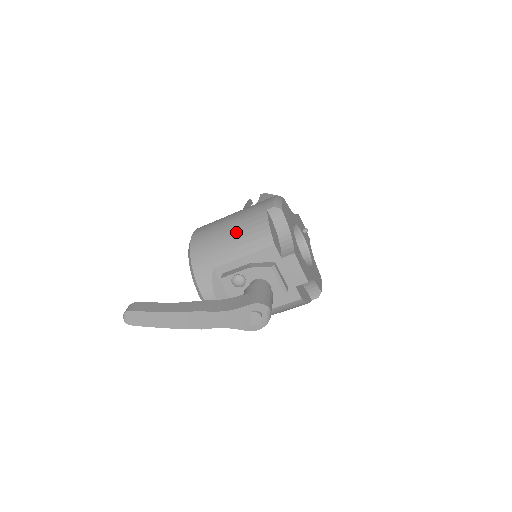
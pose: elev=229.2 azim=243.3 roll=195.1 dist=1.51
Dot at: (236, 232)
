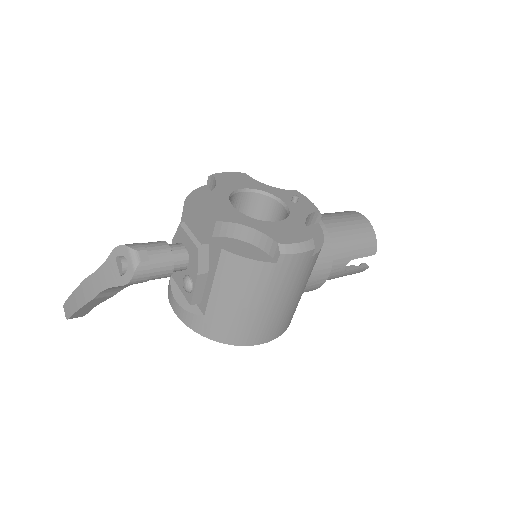
Dot at: occluded
